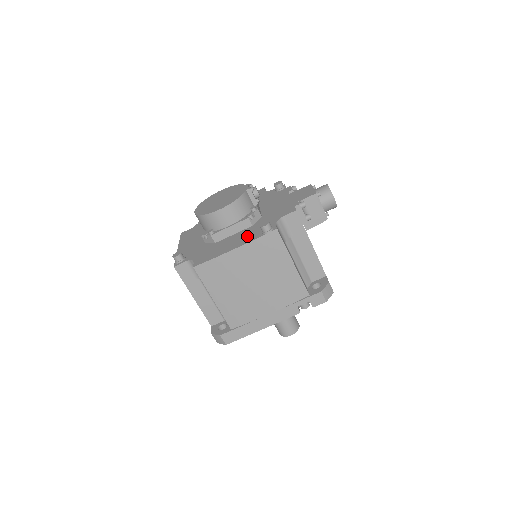
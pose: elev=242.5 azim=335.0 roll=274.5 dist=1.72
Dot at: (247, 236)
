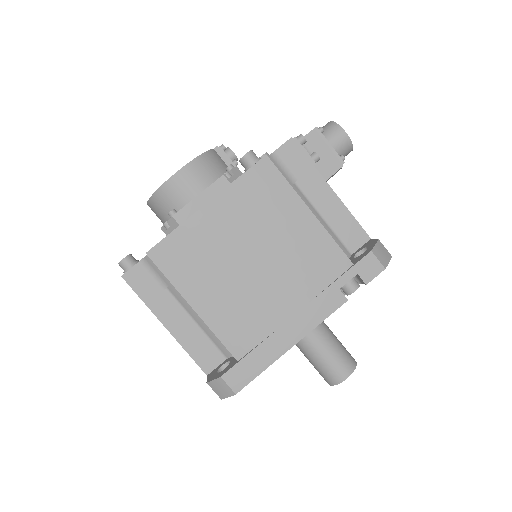
Dot at: occluded
